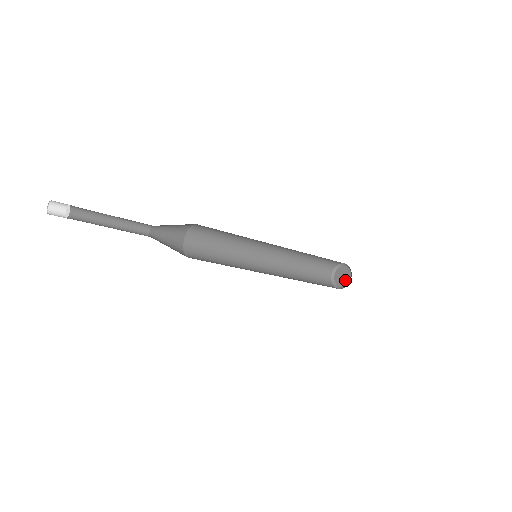
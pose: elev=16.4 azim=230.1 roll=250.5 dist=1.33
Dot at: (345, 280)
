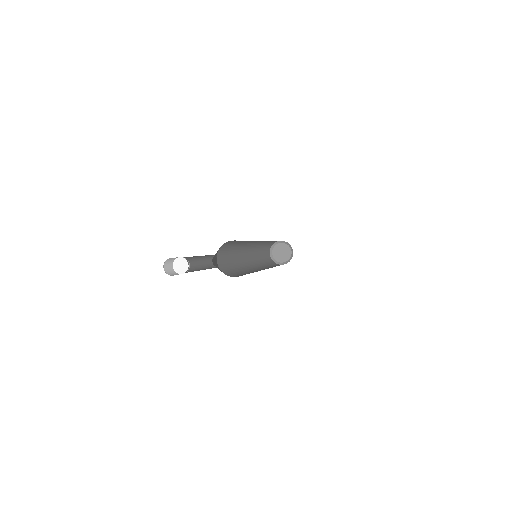
Dot at: (280, 257)
